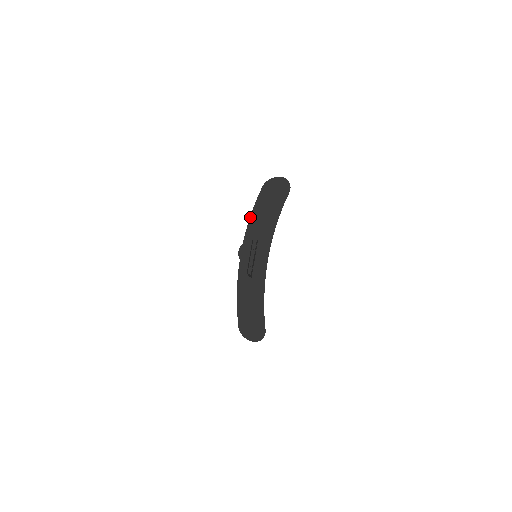
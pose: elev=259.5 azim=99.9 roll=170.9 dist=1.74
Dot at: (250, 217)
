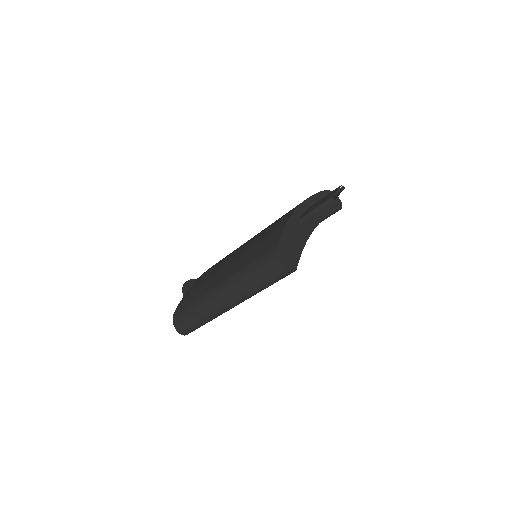
Dot at: (313, 195)
